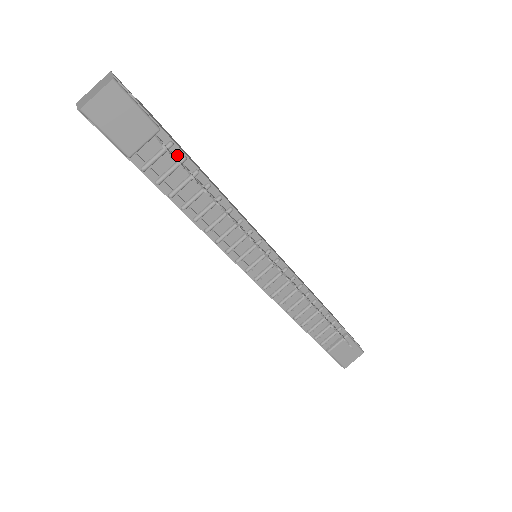
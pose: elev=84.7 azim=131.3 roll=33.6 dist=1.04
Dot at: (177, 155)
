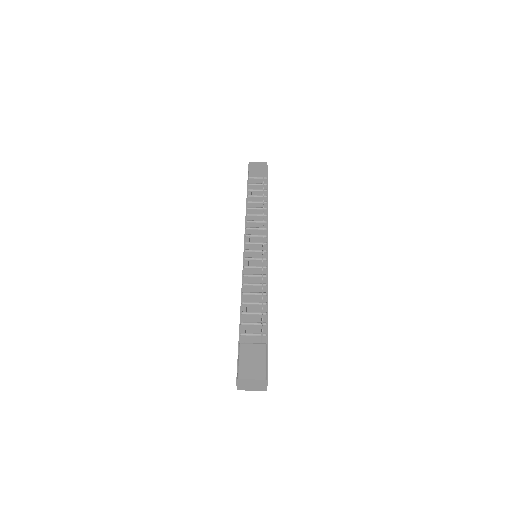
Dot at: (265, 189)
